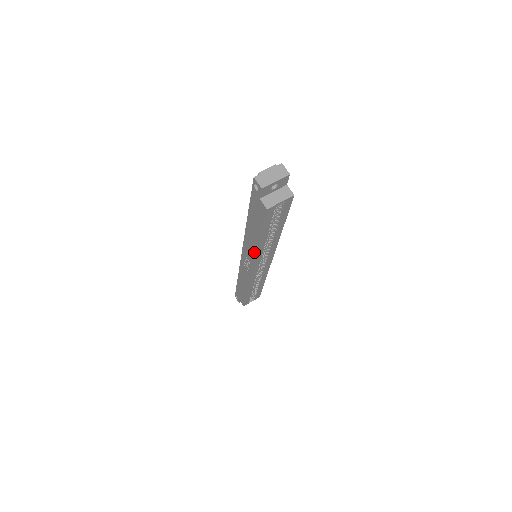
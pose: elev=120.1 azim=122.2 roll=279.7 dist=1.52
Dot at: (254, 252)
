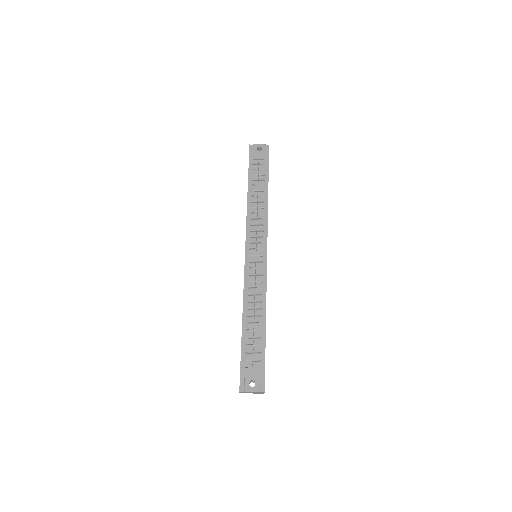
Dot at: occluded
